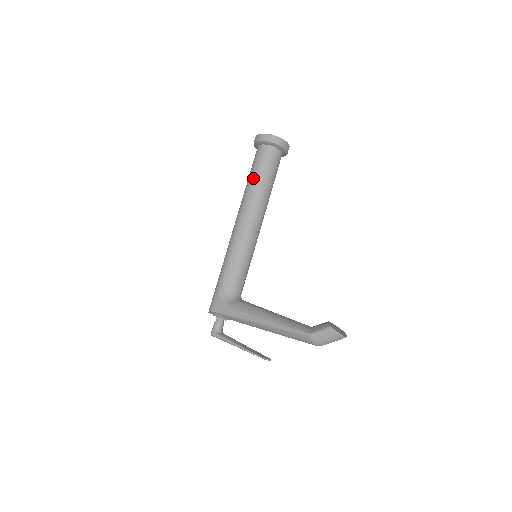
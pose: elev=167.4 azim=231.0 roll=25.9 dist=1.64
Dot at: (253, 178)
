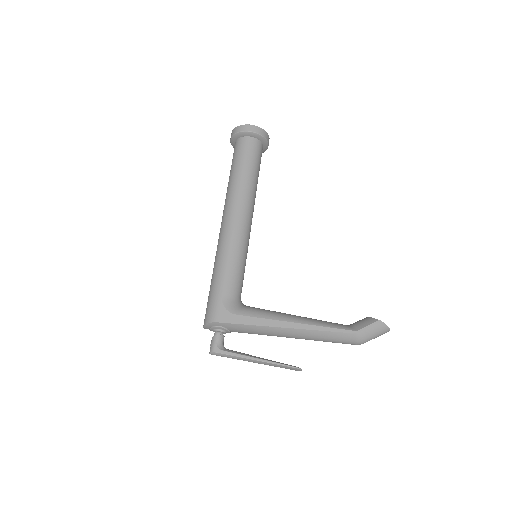
Dot at: (242, 170)
